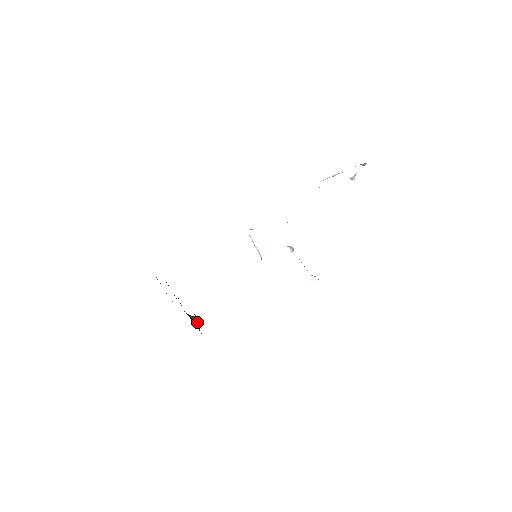
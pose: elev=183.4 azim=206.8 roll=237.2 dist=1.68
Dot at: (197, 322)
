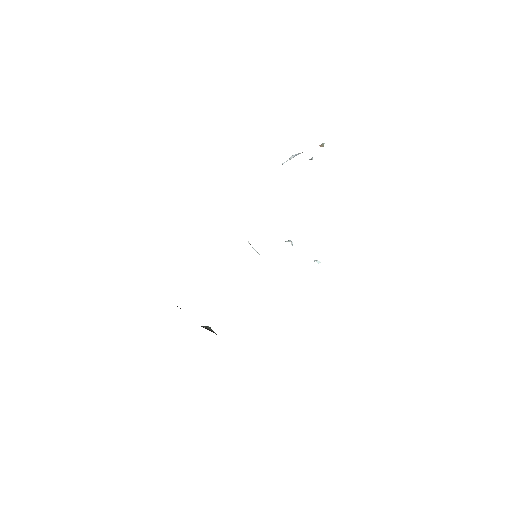
Dot at: (212, 330)
